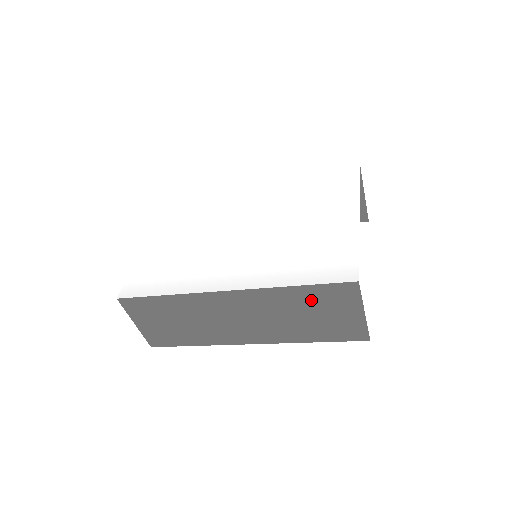
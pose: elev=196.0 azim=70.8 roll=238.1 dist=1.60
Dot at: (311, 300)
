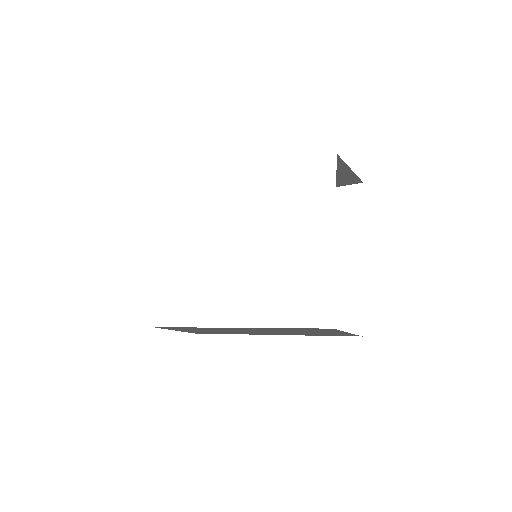
Dot at: (300, 330)
